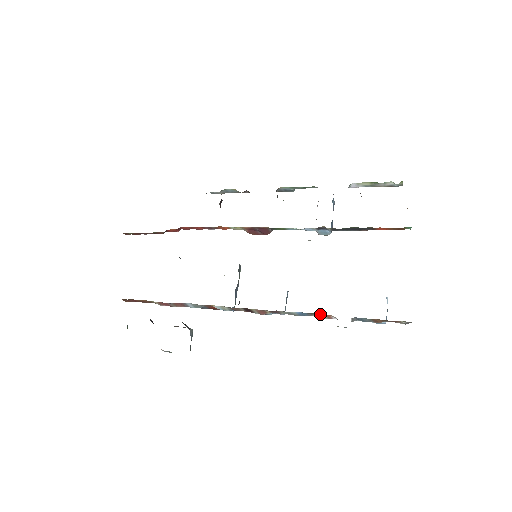
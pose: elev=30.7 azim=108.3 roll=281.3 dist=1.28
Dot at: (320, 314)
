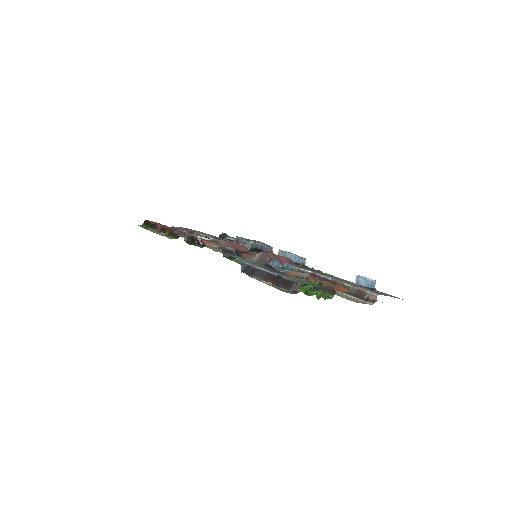
Dot at: occluded
